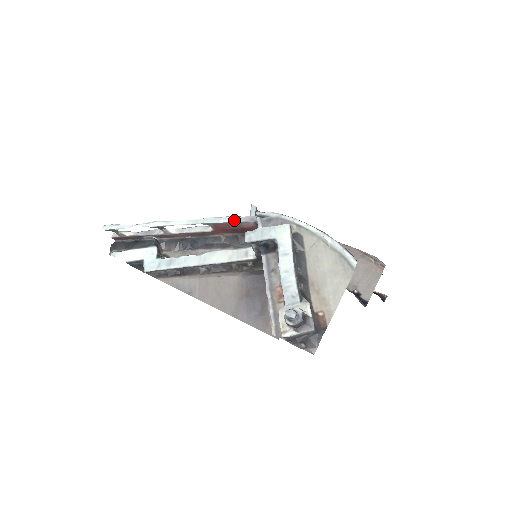
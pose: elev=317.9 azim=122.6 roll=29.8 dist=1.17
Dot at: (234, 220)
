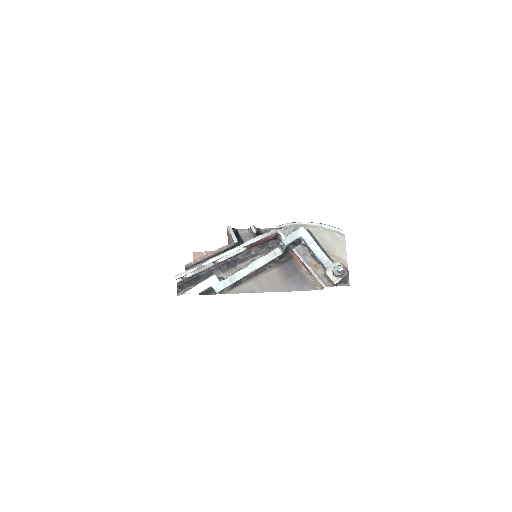
Dot at: (263, 237)
